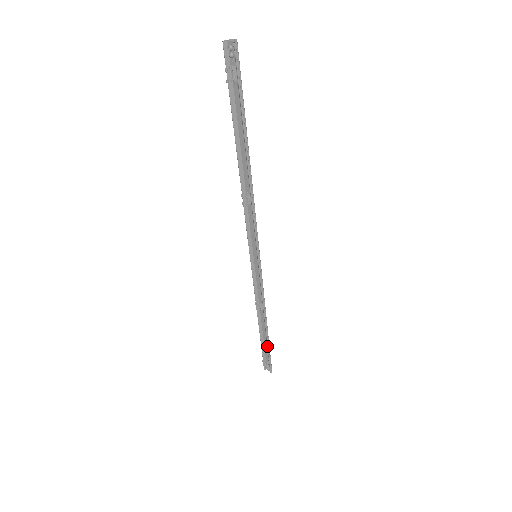
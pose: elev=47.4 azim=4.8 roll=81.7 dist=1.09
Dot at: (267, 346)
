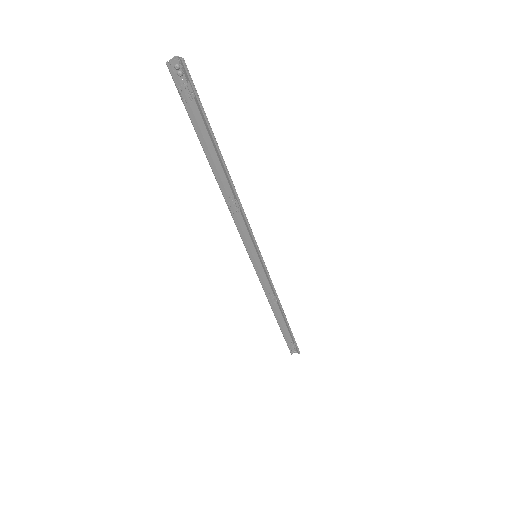
Dot at: (290, 332)
